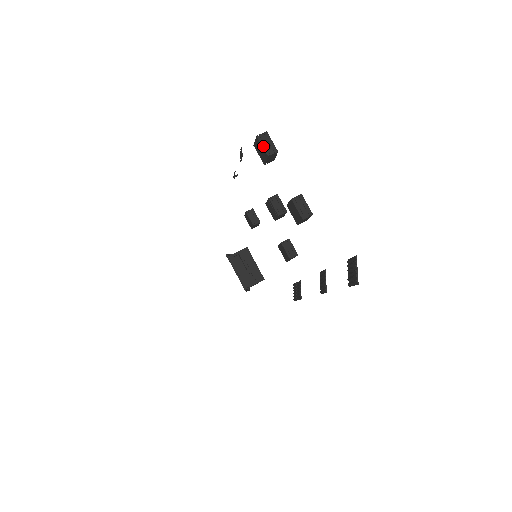
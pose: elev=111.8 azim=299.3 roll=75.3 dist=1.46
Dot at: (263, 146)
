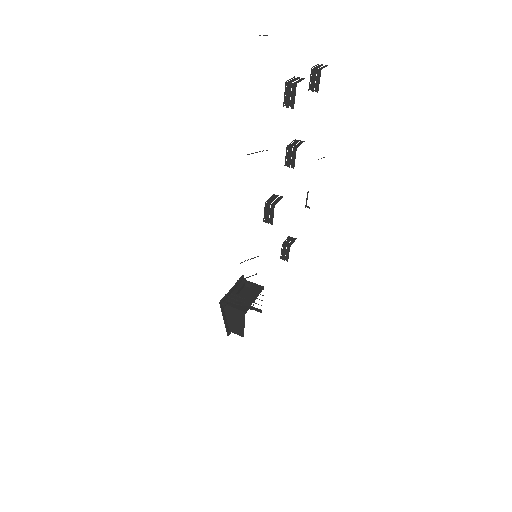
Dot at: (316, 66)
